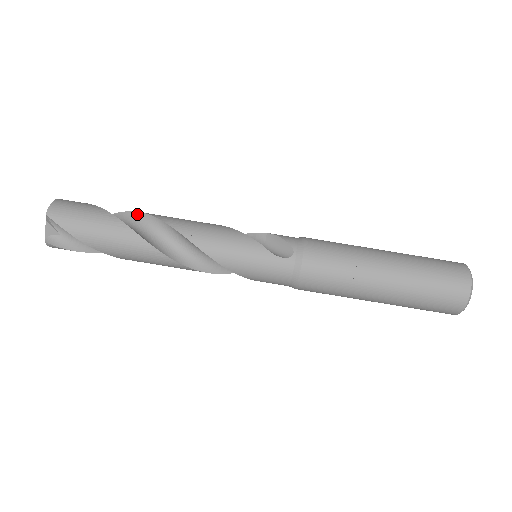
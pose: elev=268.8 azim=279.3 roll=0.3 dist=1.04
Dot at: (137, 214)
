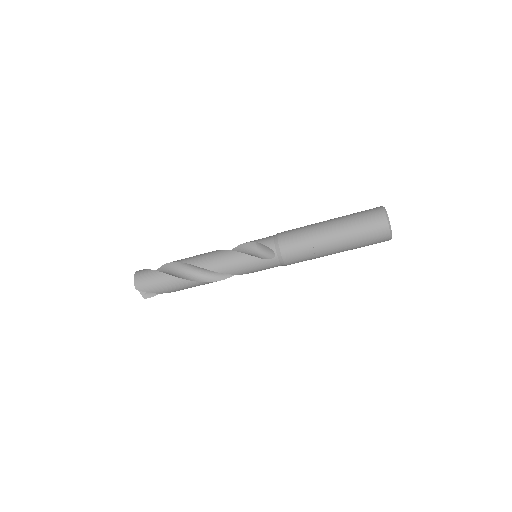
Dot at: (179, 263)
